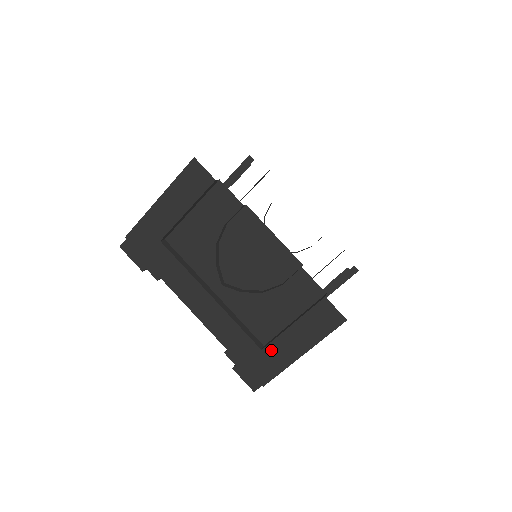
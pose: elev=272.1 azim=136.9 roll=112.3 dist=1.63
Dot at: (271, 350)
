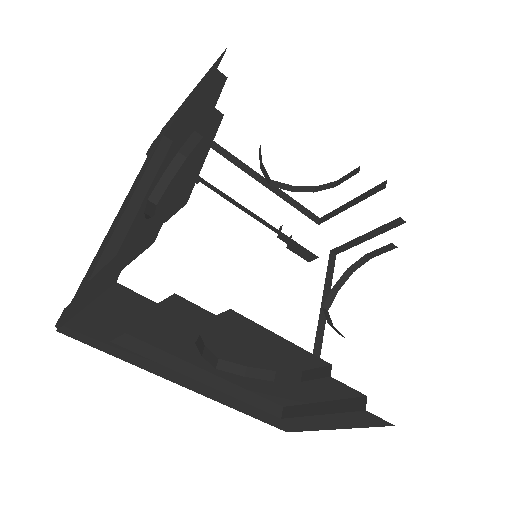
Dot at: (293, 421)
